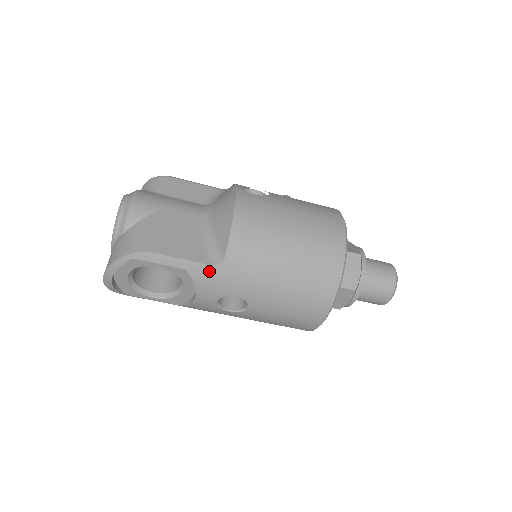
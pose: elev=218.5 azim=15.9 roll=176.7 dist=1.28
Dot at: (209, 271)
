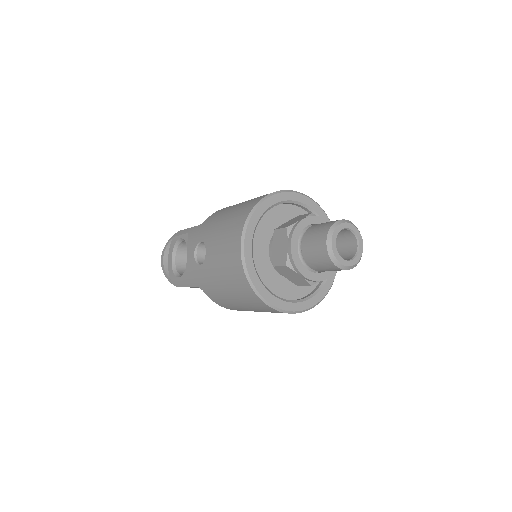
Dot at: (196, 229)
